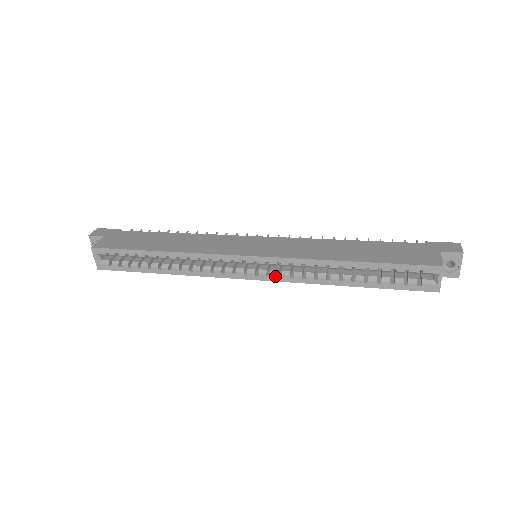
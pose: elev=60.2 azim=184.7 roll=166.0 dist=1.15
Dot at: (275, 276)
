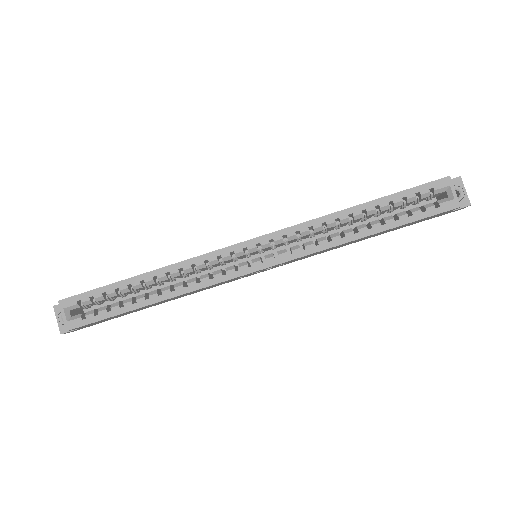
Dot at: (284, 255)
